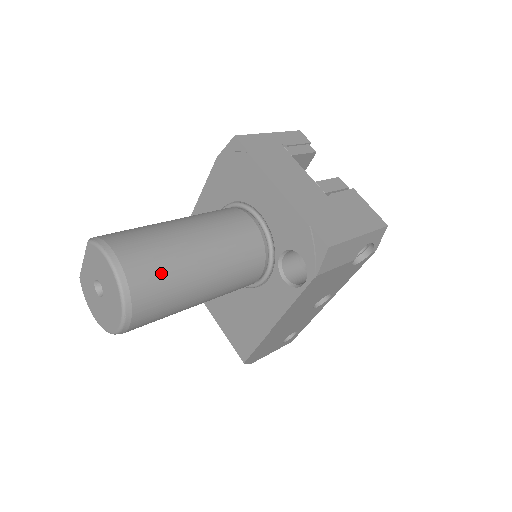
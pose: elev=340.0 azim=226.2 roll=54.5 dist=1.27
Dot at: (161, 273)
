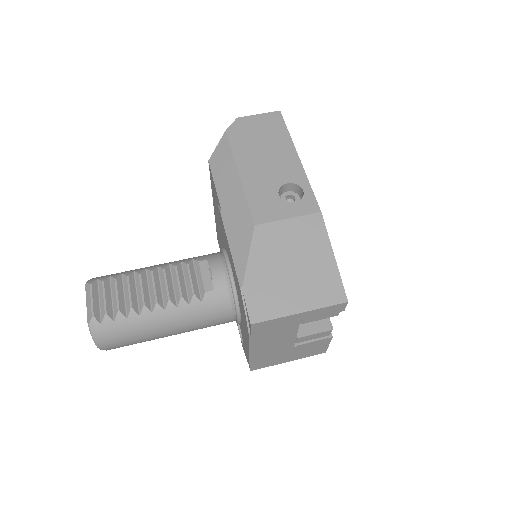
Dot at: occluded
